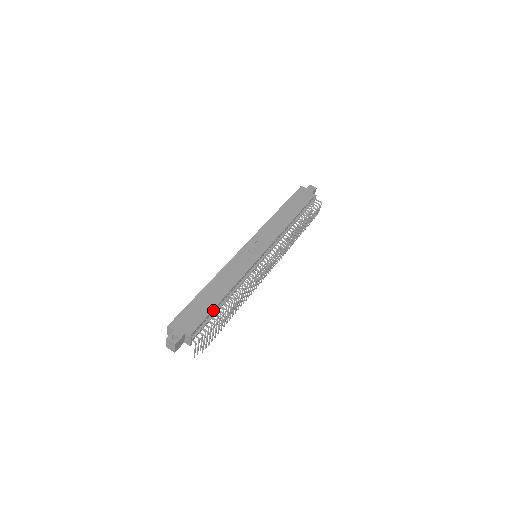
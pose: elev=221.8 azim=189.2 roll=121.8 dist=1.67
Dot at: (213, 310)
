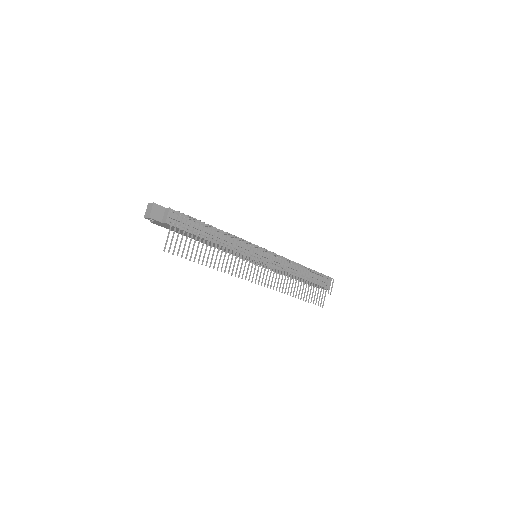
Dot at: occluded
